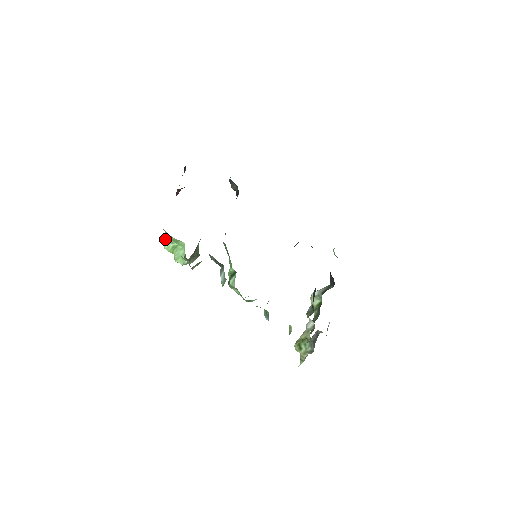
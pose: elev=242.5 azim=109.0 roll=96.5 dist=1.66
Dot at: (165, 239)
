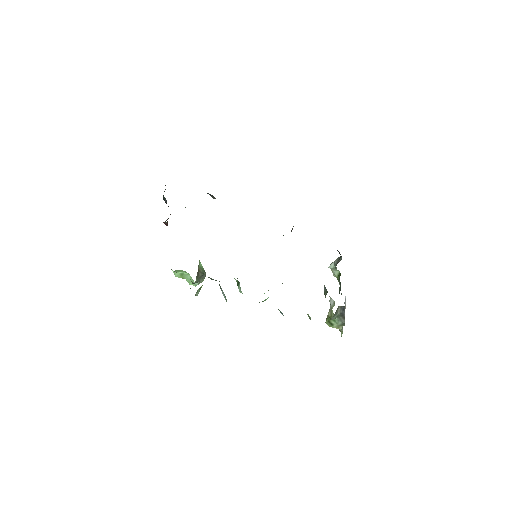
Dot at: (172, 270)
